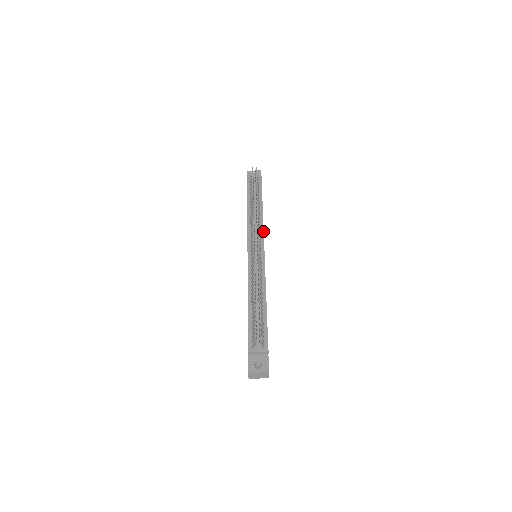
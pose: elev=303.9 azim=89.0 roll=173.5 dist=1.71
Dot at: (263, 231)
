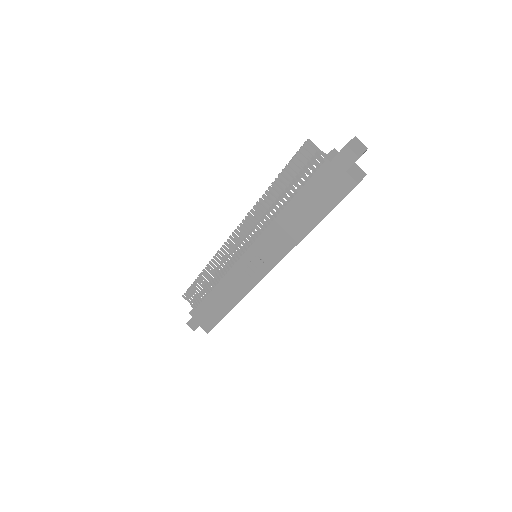
Dot at: occluded
